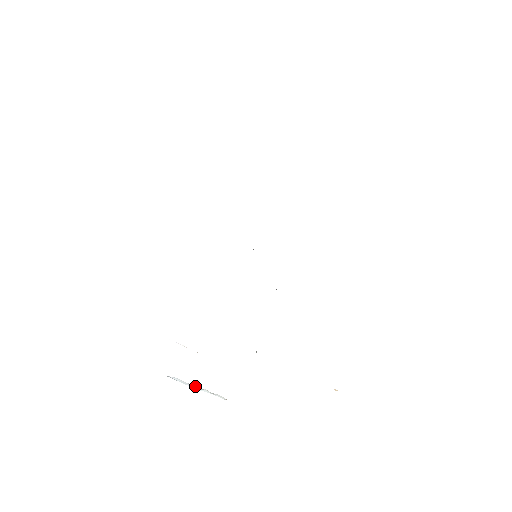
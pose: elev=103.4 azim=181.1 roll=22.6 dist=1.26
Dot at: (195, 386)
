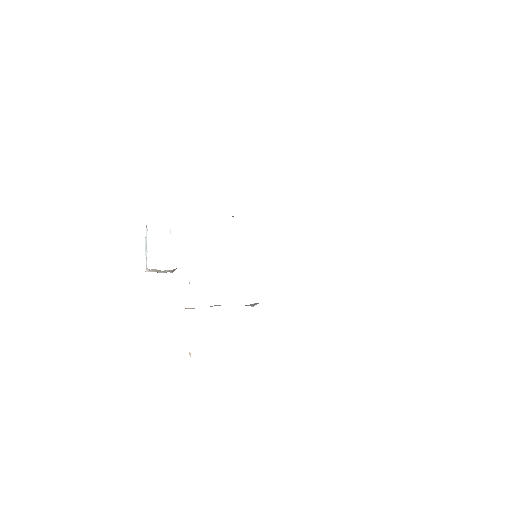
Dot at: occluded
